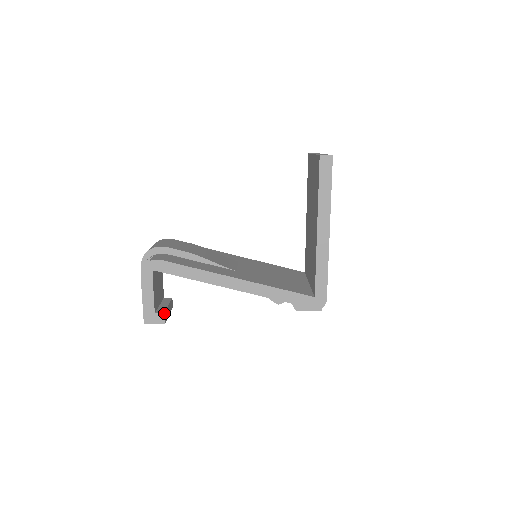
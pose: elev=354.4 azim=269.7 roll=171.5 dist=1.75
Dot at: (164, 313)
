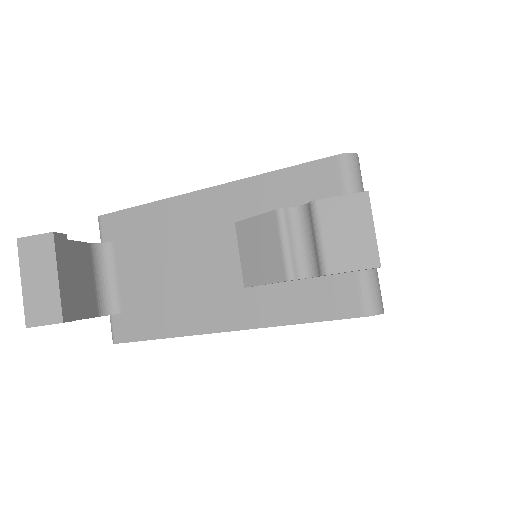
Dot at: (66, 238)
